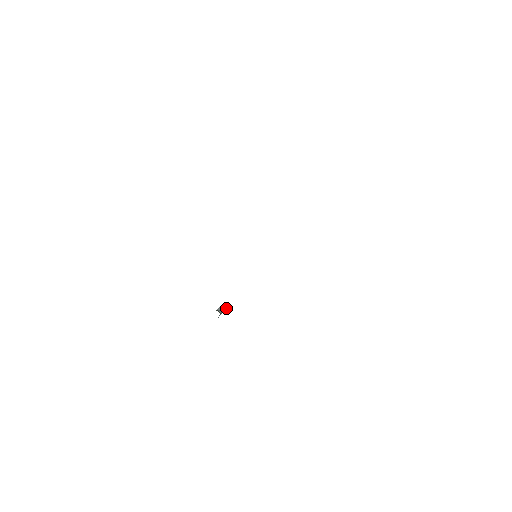
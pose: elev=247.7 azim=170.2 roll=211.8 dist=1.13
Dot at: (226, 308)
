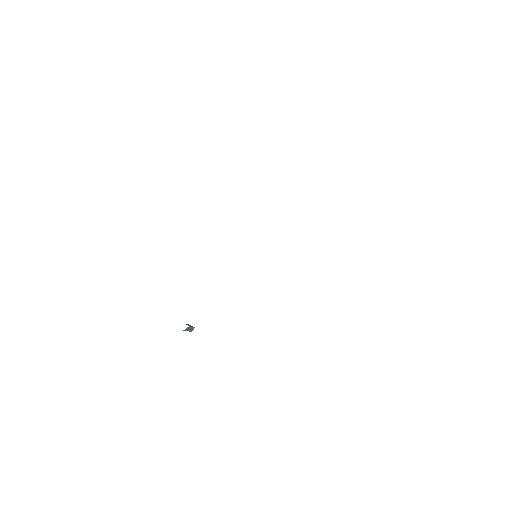
Dot at: (192, 329)
